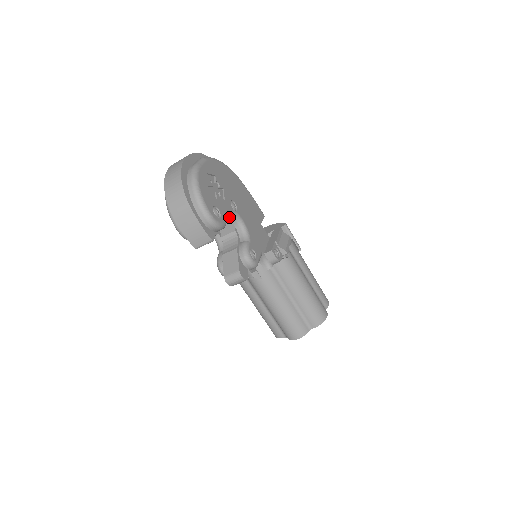
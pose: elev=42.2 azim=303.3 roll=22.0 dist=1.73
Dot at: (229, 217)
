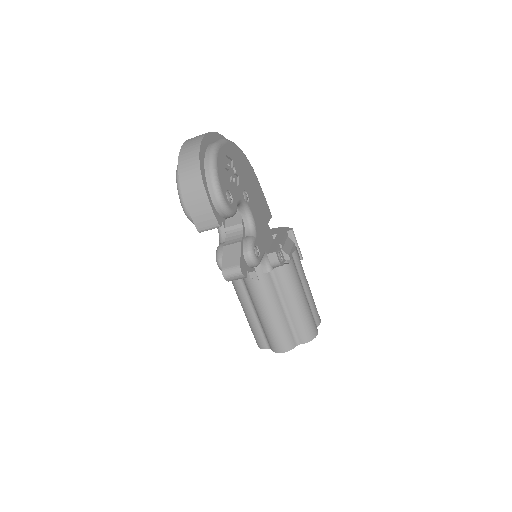
Dot at: (239, 207)
